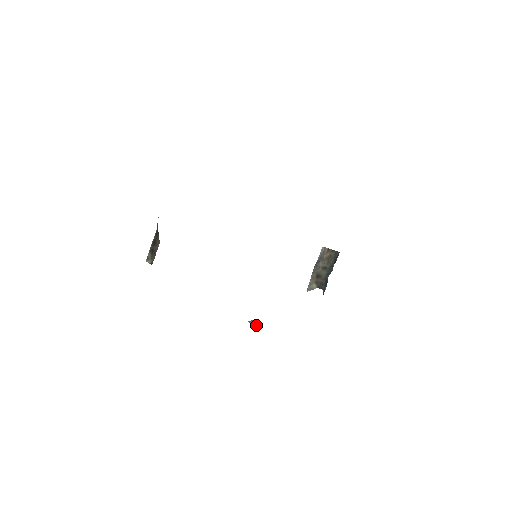
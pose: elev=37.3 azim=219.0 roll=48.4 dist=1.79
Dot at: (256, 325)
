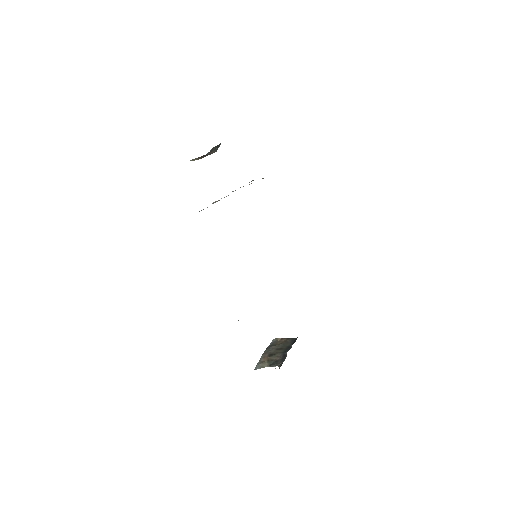
Dot at: occluded
